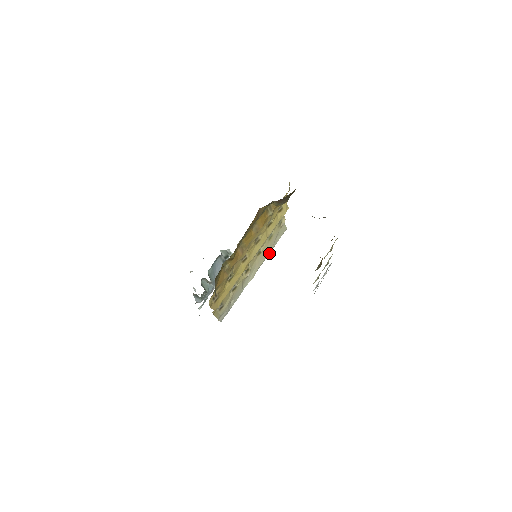
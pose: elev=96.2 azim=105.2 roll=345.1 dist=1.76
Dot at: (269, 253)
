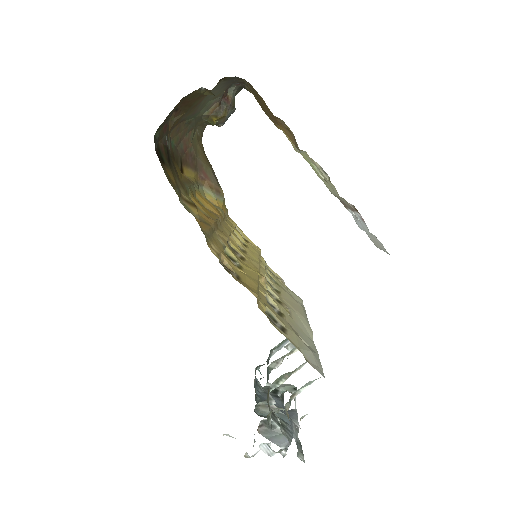
Dot at: occluded
